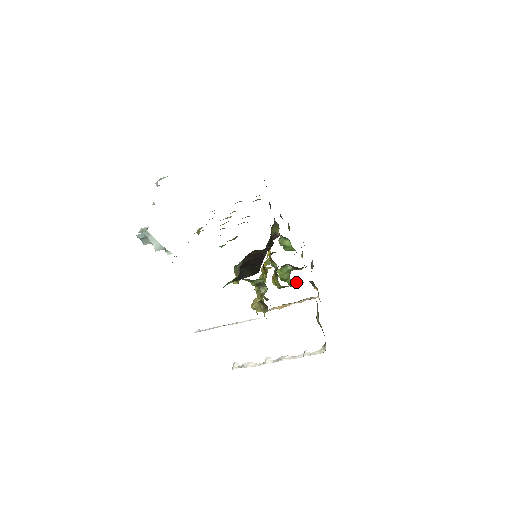
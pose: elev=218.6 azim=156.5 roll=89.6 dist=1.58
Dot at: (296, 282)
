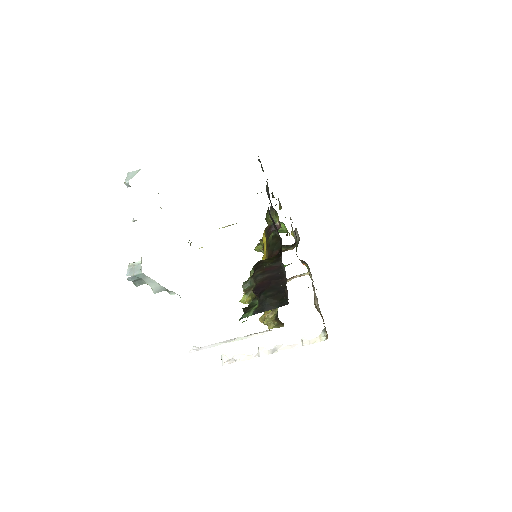
Dot at: occluded
